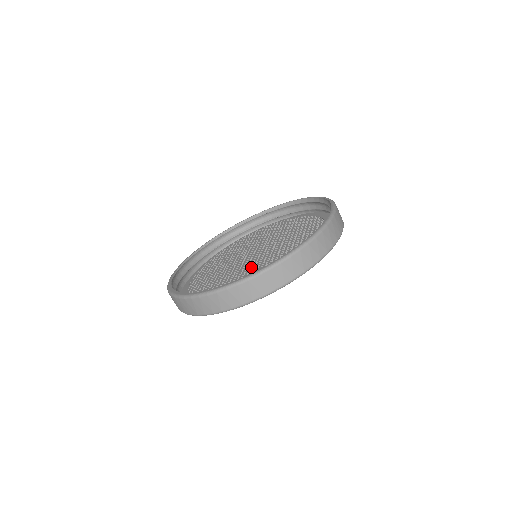
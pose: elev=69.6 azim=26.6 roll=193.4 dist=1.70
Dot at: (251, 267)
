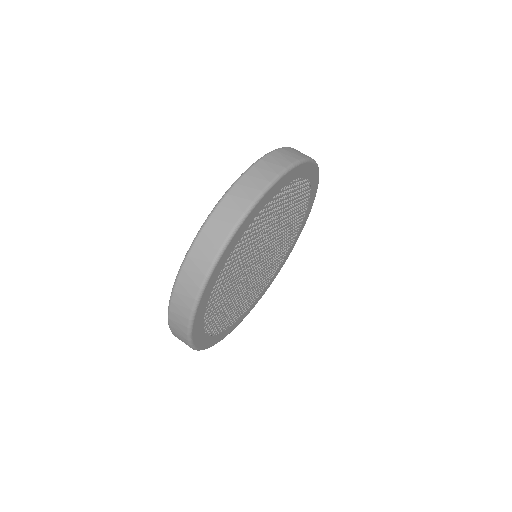
Dot at: occluded
